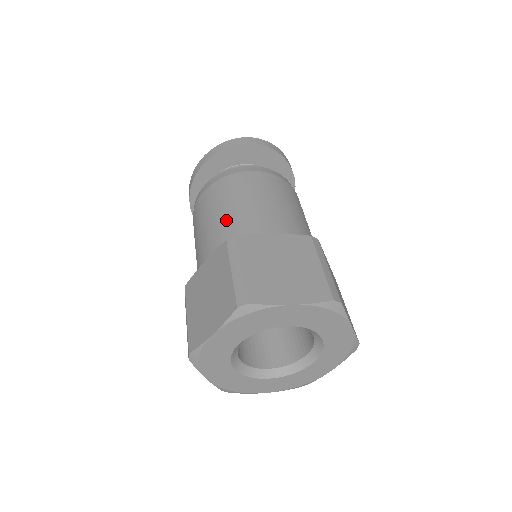
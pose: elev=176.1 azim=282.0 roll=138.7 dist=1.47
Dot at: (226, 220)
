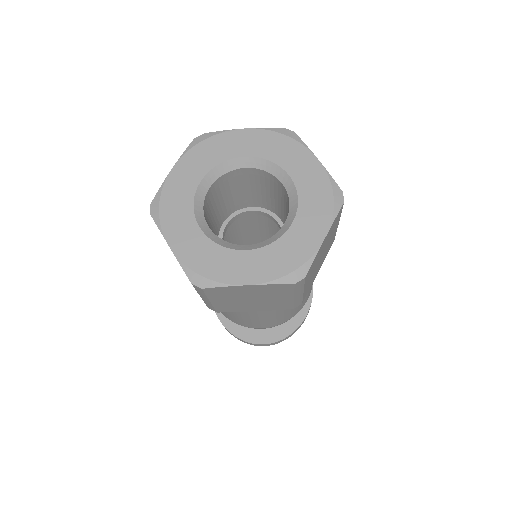
Dot at: occluded
